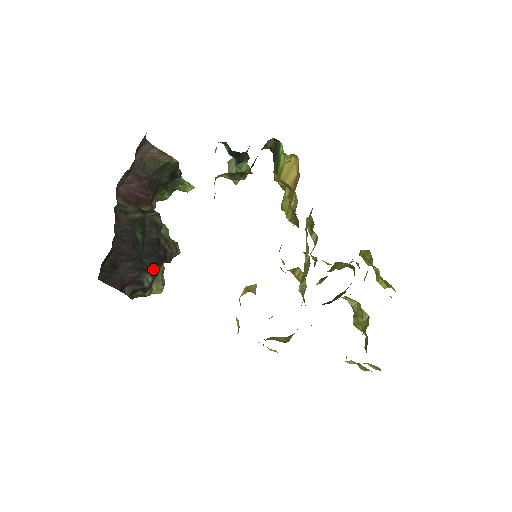
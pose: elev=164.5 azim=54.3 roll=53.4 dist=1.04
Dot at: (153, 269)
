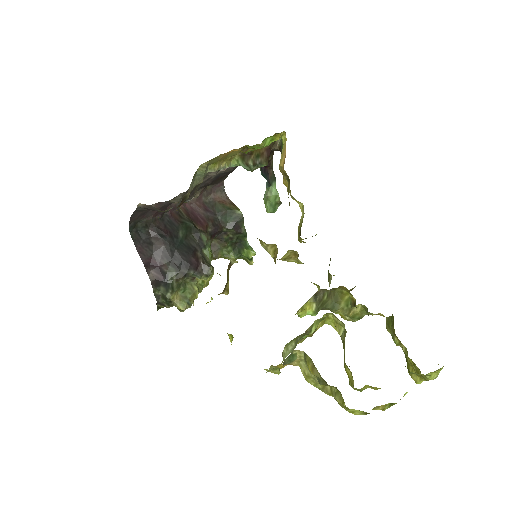
Dot at: (180, 269)
